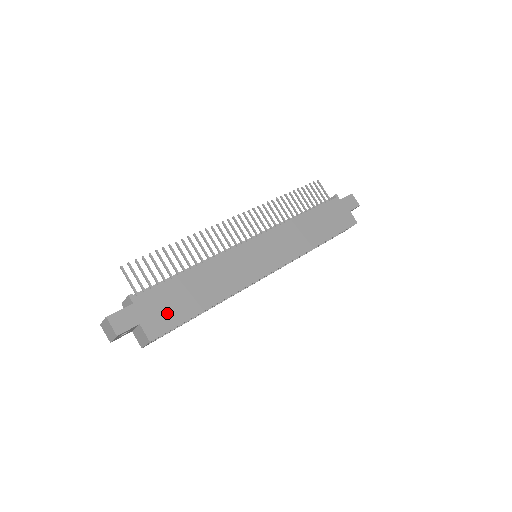
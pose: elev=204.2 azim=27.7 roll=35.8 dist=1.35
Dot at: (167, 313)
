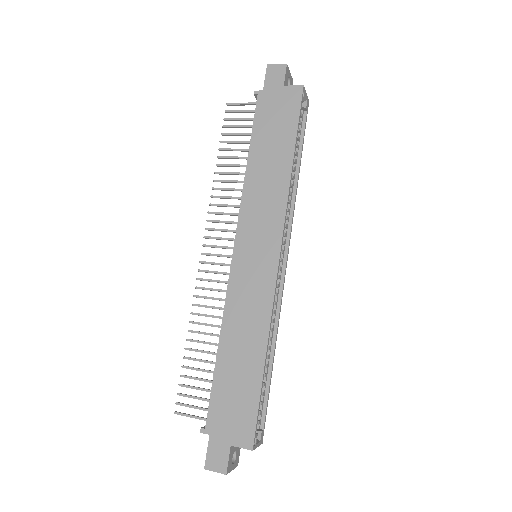
Dot at: (239, 411)
